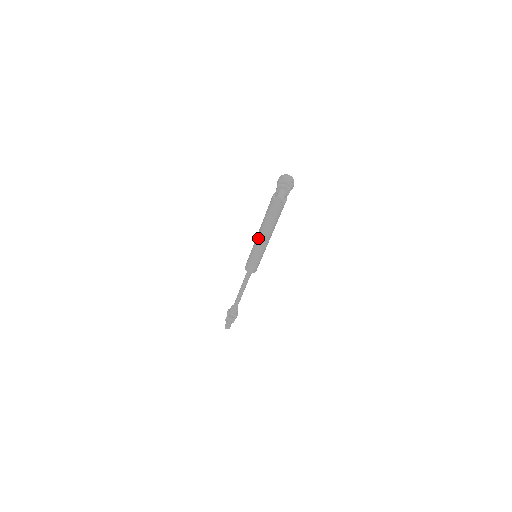
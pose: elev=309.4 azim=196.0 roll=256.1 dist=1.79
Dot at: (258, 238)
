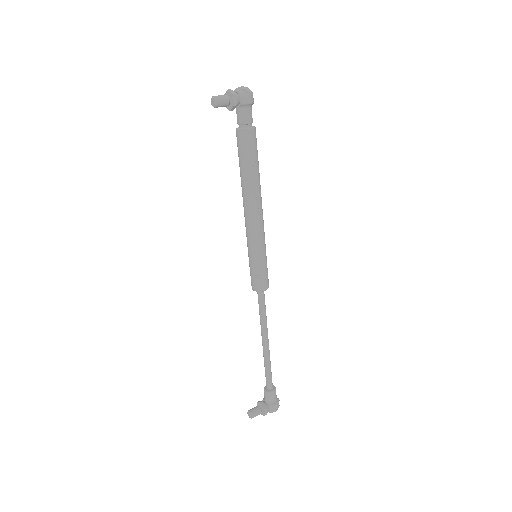
Dot at: (244, 213)
